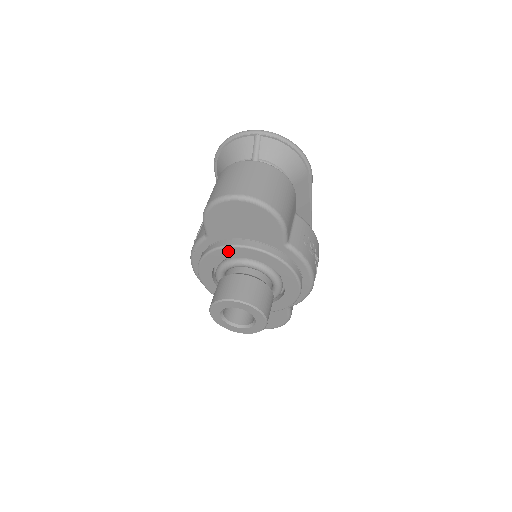
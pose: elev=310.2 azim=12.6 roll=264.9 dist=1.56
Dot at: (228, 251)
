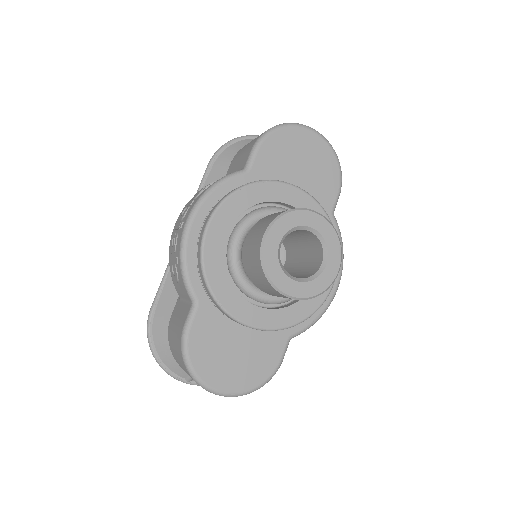
Dot at: (278, 189)
